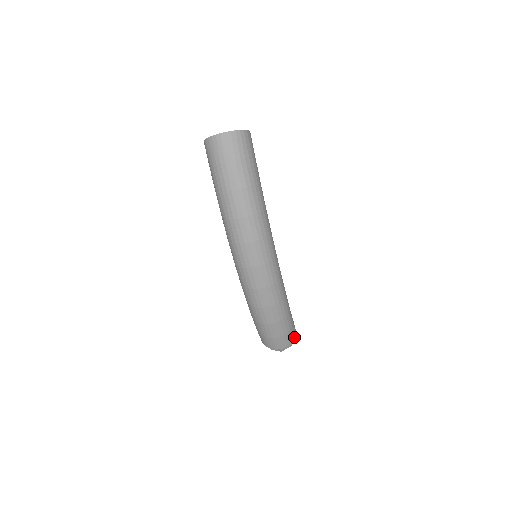
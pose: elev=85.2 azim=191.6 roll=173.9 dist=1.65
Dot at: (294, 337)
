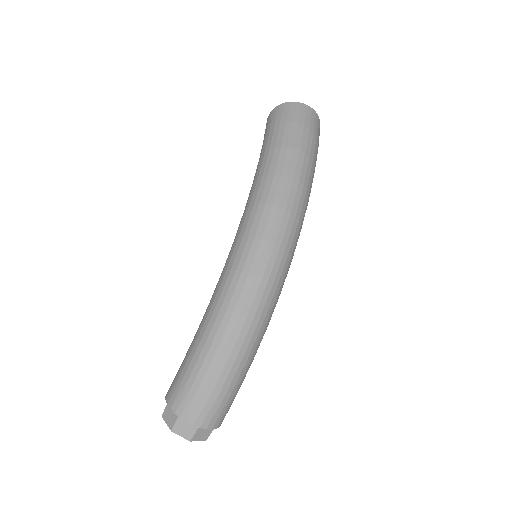
Dot at: (221, 422)
